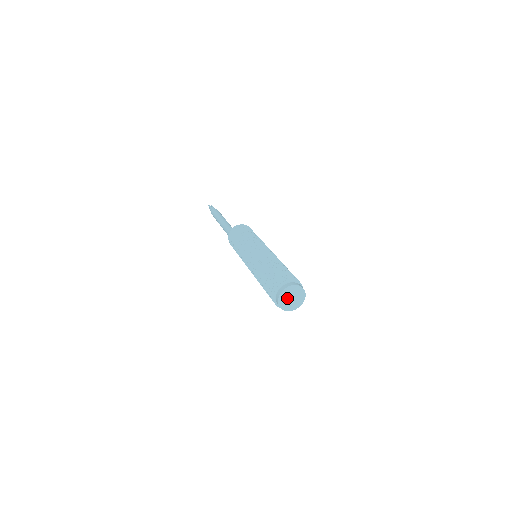
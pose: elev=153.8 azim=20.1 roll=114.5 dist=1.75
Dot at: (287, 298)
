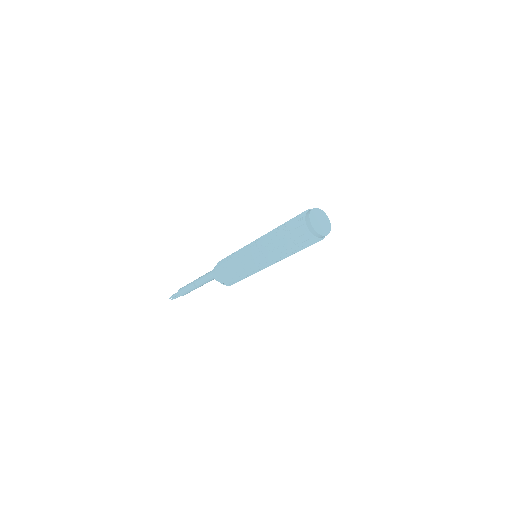
Dot at: (318, 217)
